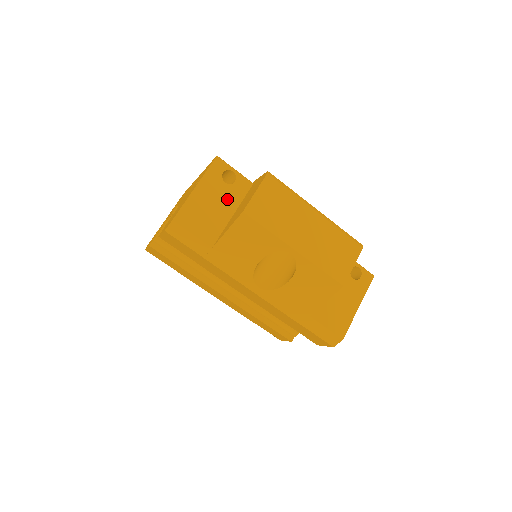
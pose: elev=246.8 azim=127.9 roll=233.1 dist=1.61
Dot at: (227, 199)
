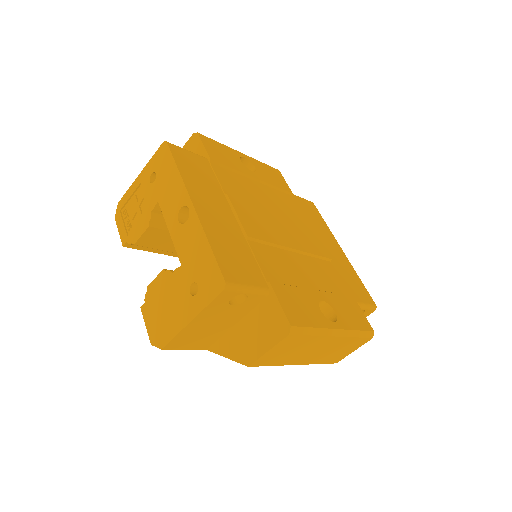
Dot at: (231, 316)
